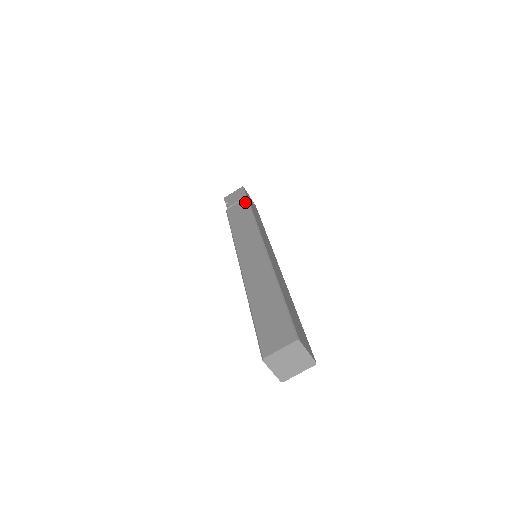
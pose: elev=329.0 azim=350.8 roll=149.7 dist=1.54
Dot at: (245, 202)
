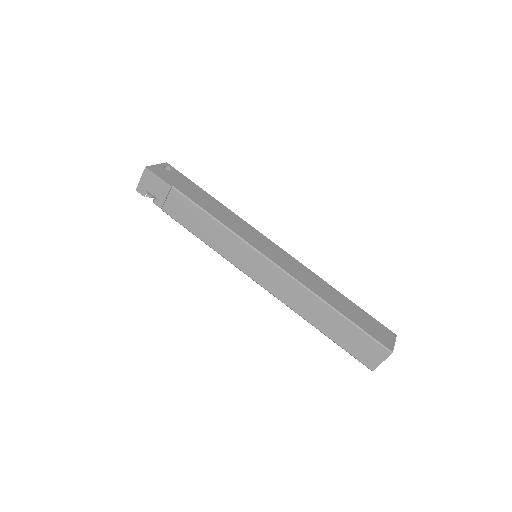
Dot at: (179, 197)
